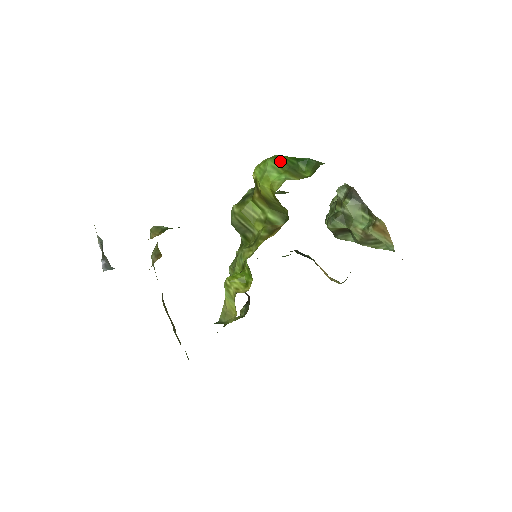
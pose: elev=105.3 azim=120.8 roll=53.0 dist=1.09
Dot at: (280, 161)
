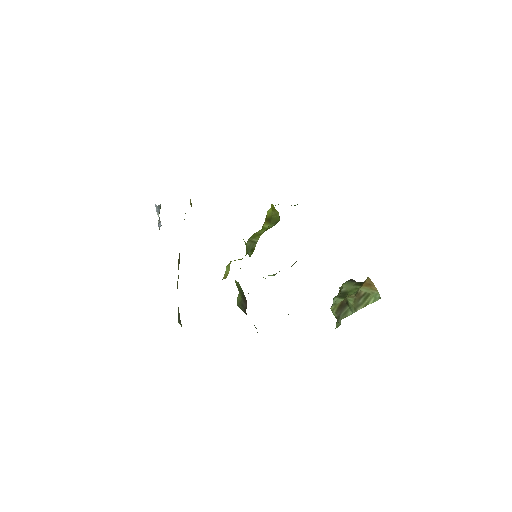
Dot at: occluded
